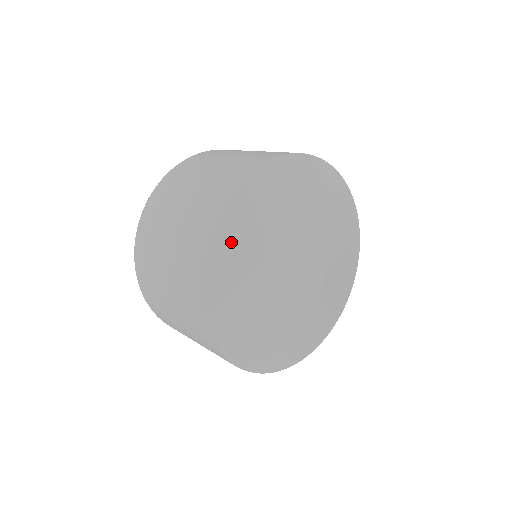
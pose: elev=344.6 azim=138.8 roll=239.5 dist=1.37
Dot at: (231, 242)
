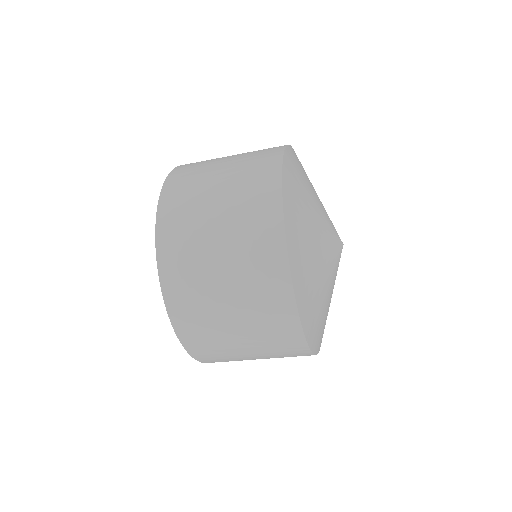
Dot at: (300, 258)
